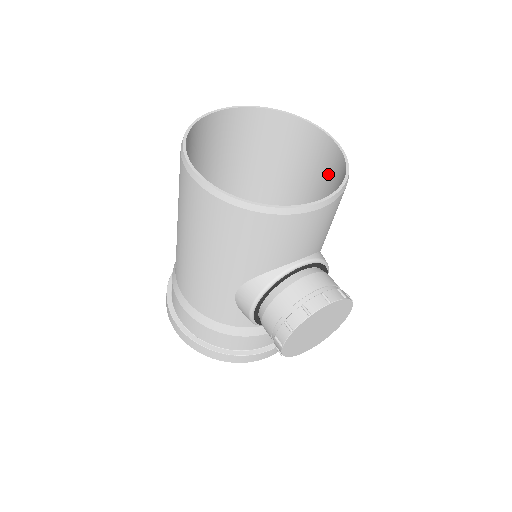
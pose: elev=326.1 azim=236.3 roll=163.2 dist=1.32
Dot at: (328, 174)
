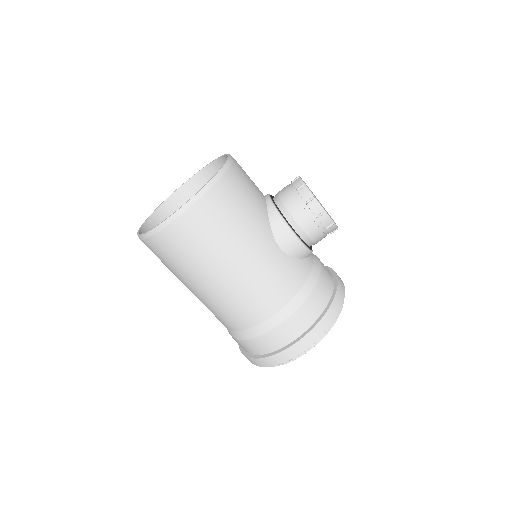
Dot at: occluded
